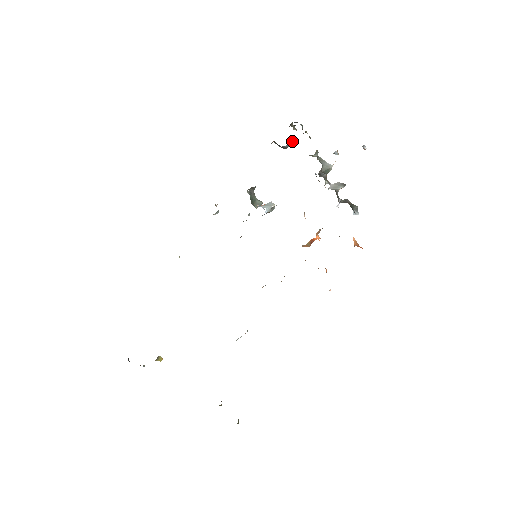
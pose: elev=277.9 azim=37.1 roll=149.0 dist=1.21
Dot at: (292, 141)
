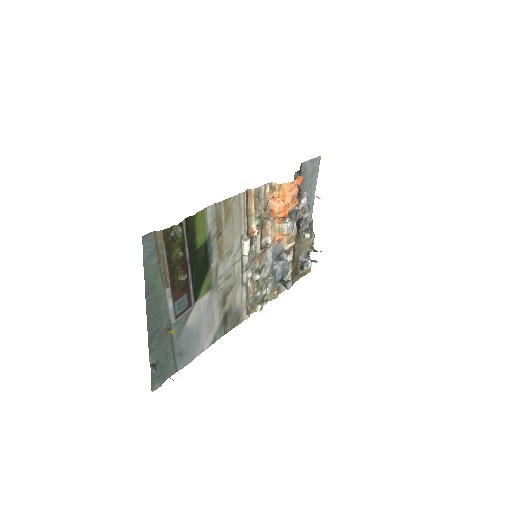
Dot at: (309, 259)
